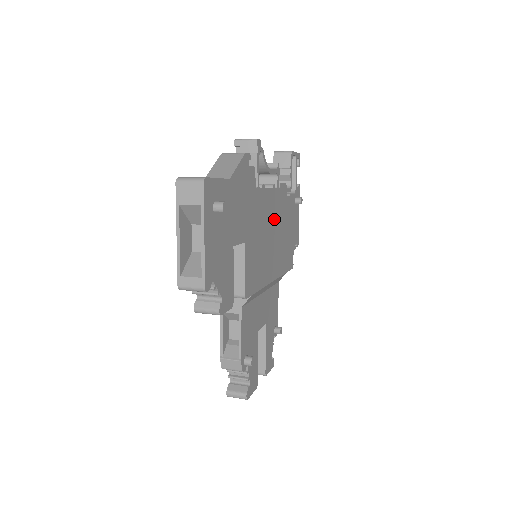
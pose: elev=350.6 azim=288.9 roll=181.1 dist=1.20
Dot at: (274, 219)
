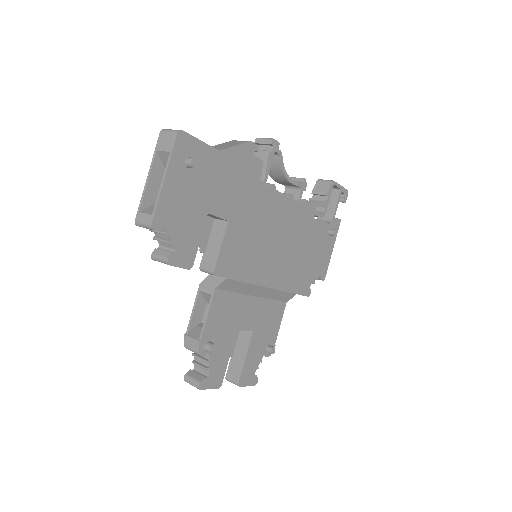
Dot at: (285, 228)
